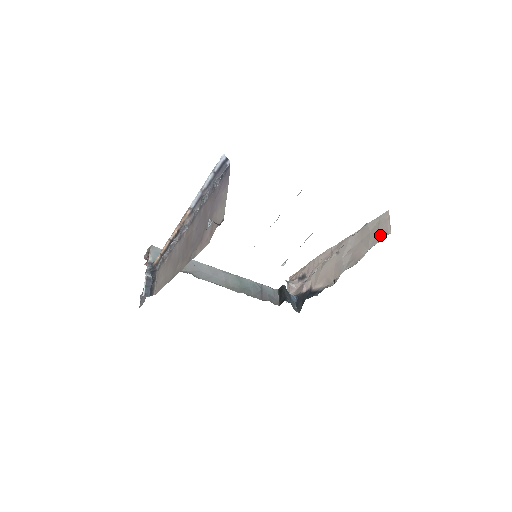
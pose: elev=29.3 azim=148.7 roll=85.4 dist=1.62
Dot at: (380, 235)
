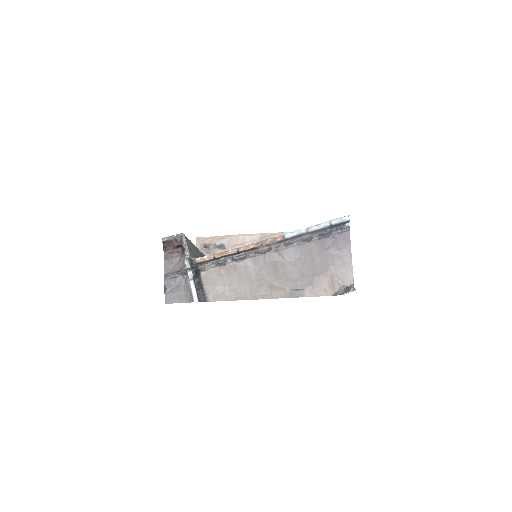
Dot at: occluded
